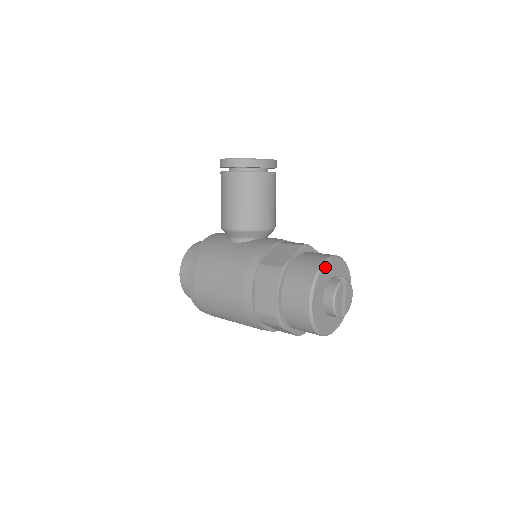
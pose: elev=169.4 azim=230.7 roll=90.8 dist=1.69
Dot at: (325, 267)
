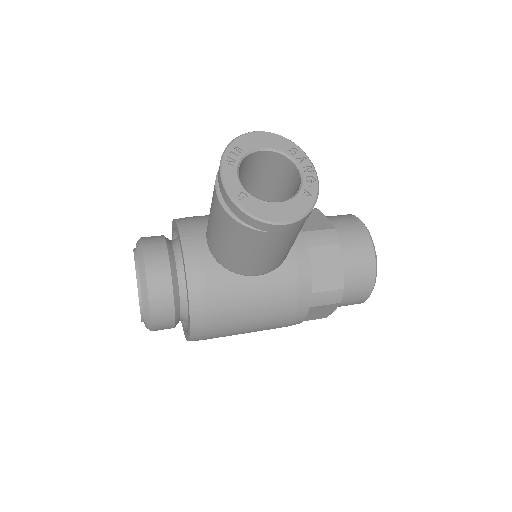
Dot at: (375, 259)
